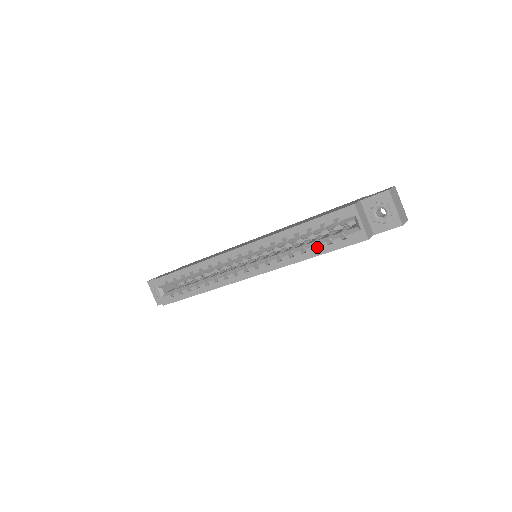
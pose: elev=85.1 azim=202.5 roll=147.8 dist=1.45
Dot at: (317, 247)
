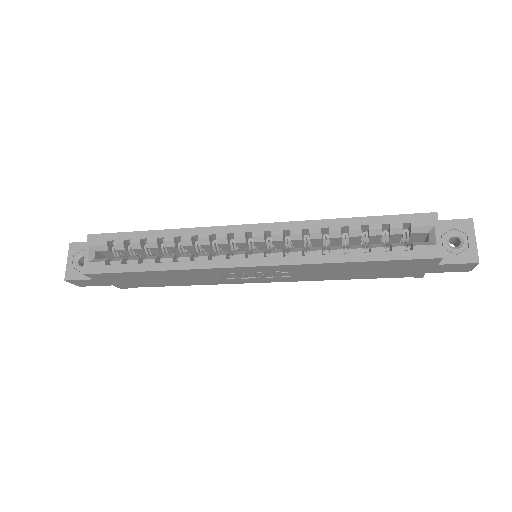
Dot at: occluded
